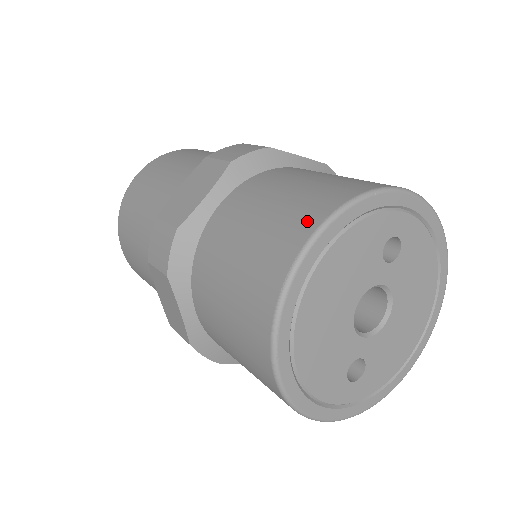
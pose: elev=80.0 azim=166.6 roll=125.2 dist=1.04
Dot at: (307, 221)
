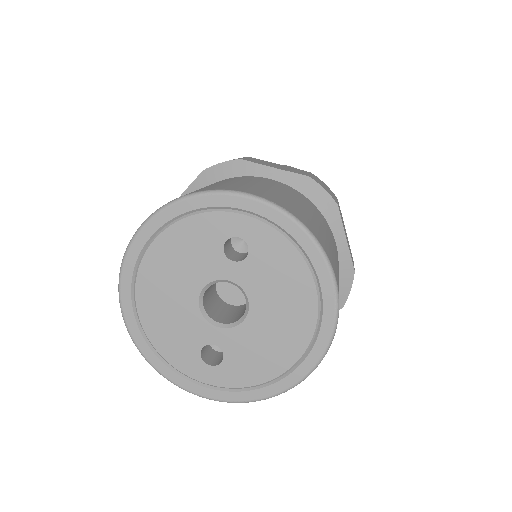
Dot at: occluded
